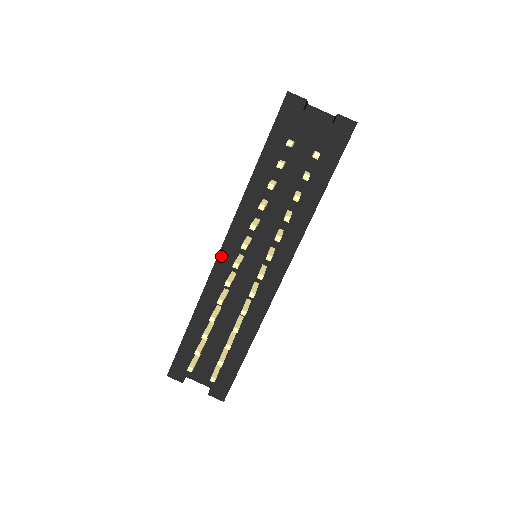
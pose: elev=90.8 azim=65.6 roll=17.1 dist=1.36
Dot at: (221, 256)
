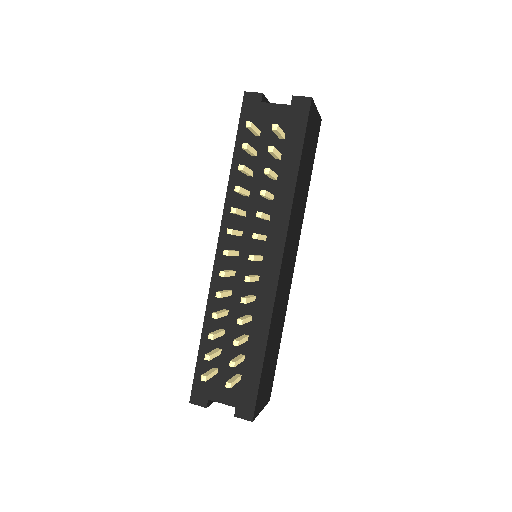
Dot at: (218, 257)
